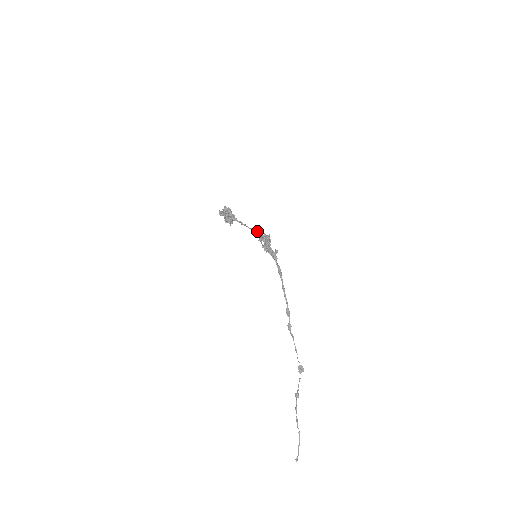
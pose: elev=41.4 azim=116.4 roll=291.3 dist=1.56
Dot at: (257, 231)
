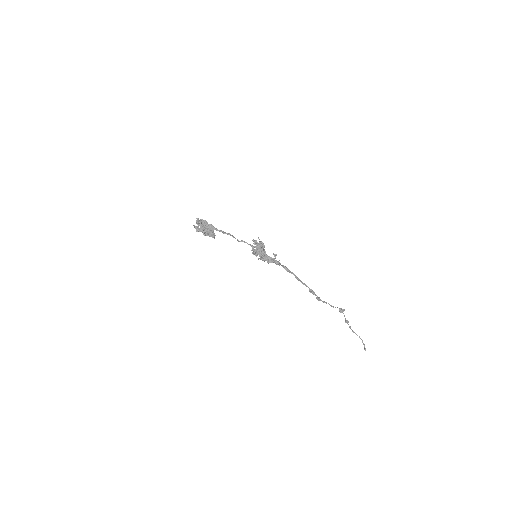
Dot at: (245, 242)
